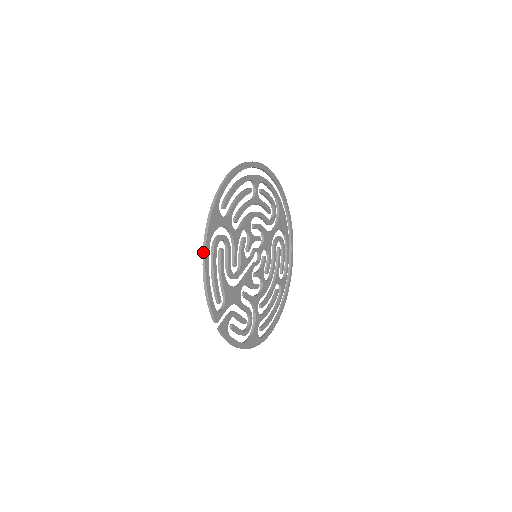
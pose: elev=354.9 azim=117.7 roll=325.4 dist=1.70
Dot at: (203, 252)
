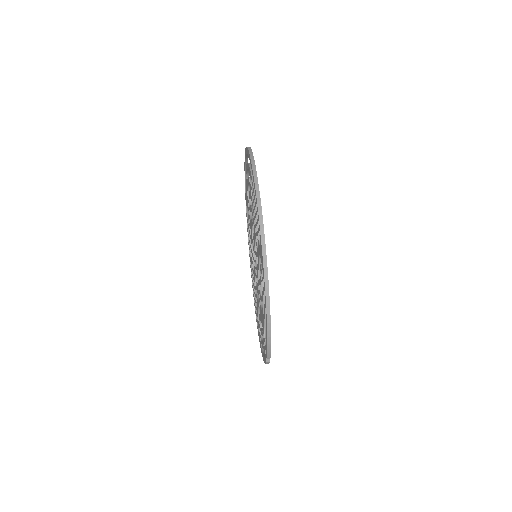
Dot at: (266, 301)
